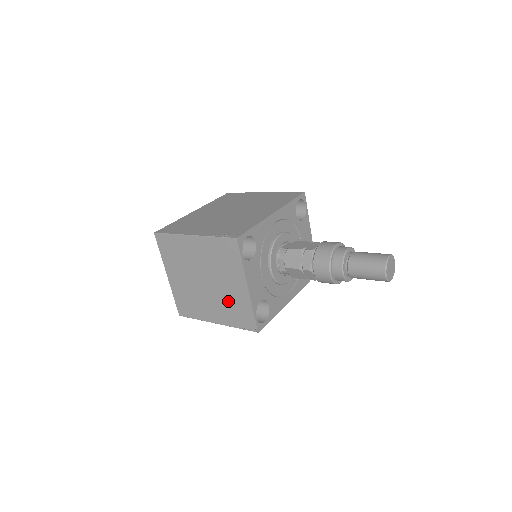
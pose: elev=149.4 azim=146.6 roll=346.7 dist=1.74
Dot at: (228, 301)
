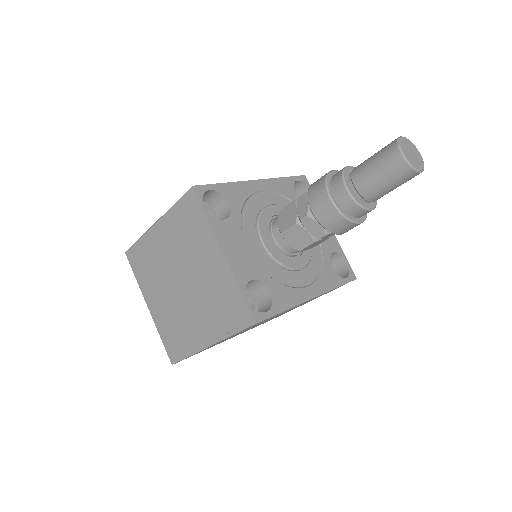
Dot at: (210, 295)
